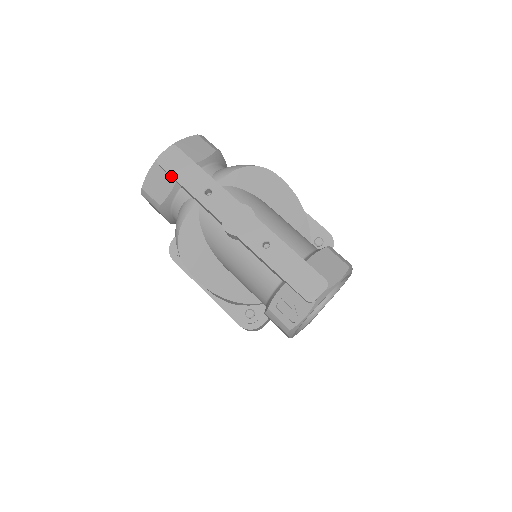
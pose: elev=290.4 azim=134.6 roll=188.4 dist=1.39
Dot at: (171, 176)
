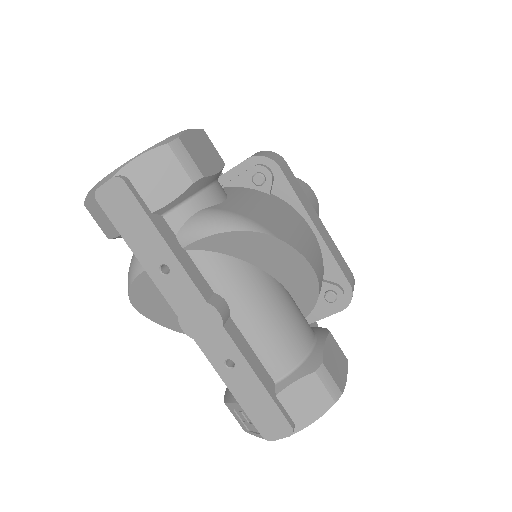
Dot at: (115, 225)
